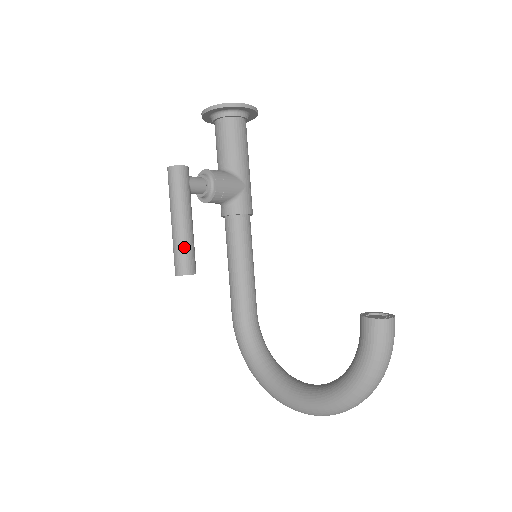
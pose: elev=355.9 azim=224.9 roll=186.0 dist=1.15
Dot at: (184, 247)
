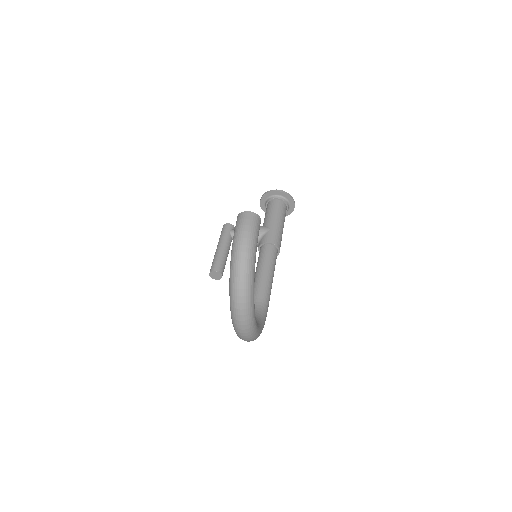
Dot at: (215, 259)
